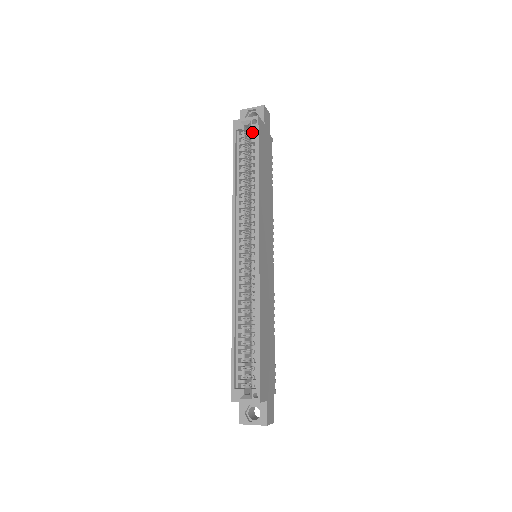
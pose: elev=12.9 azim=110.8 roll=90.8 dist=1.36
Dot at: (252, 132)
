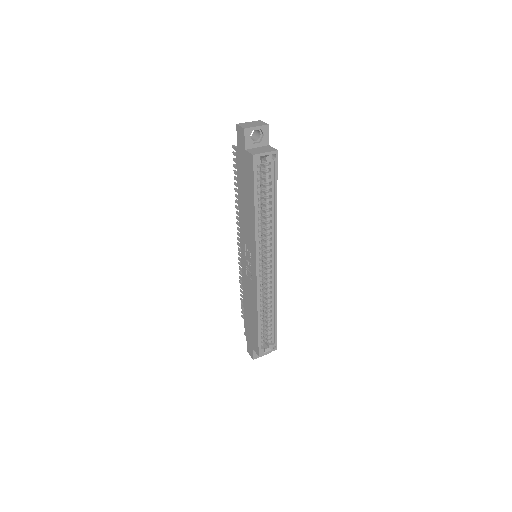
Dot at: (268, 164)
